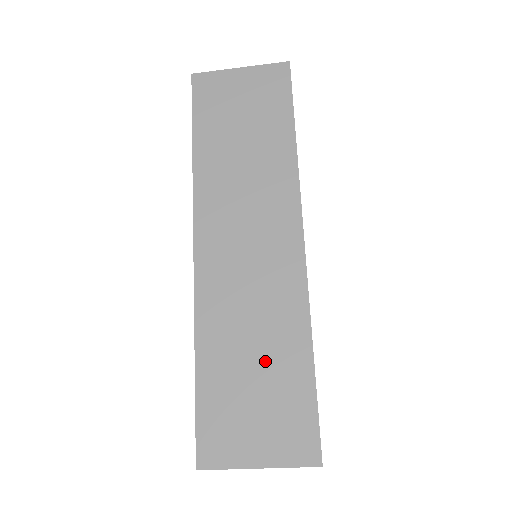
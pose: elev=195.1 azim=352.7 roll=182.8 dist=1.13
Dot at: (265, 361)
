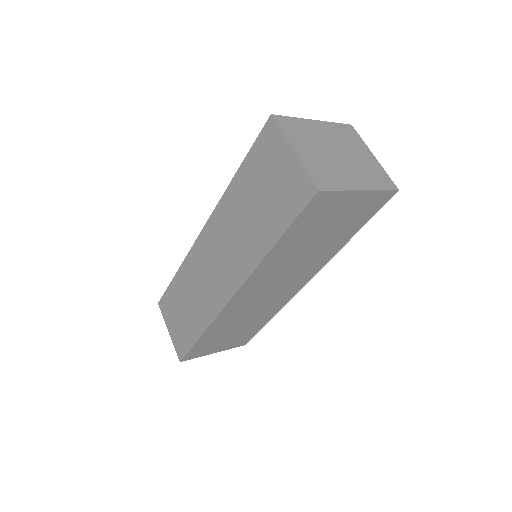
Dot at: (190, 311)
